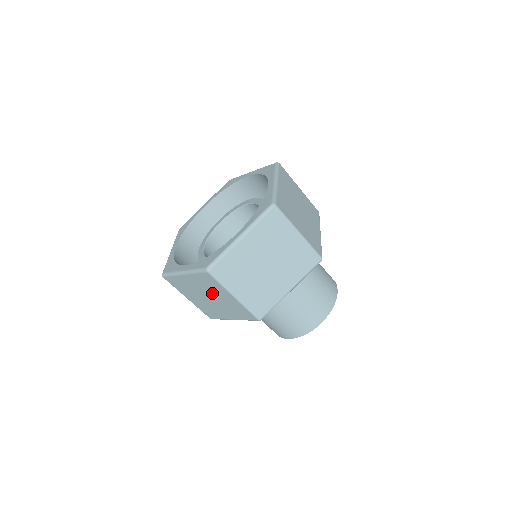
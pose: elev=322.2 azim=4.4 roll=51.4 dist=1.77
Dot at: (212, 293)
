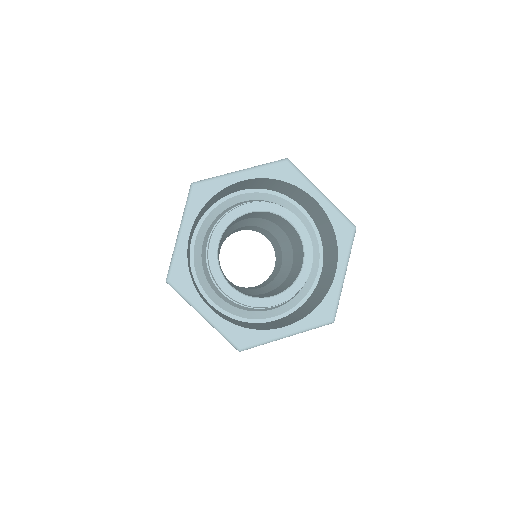
Dot at: occluded
